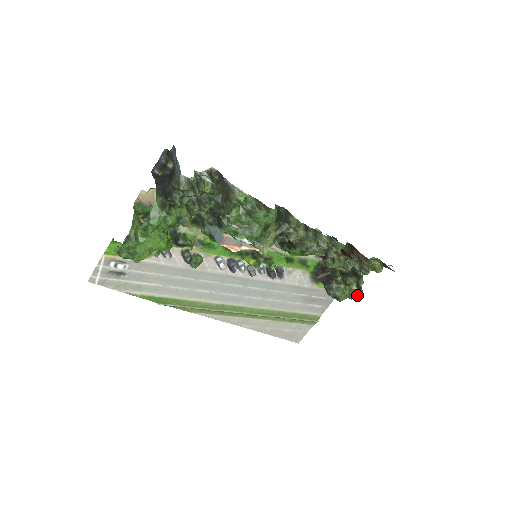
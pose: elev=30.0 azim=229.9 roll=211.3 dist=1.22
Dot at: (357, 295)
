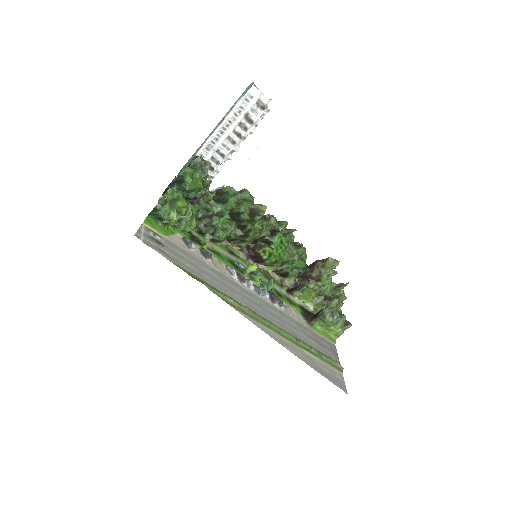
Dot at: (346, 322)
